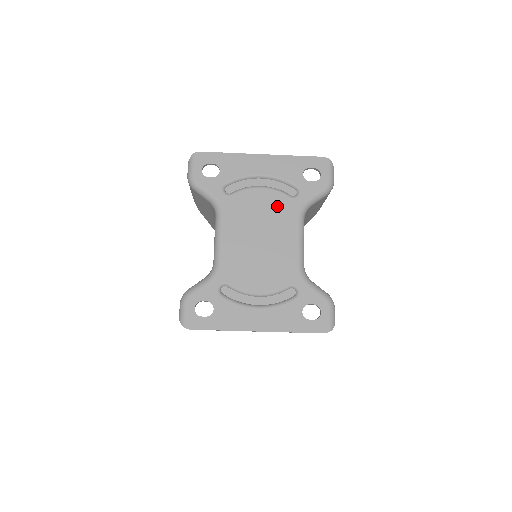
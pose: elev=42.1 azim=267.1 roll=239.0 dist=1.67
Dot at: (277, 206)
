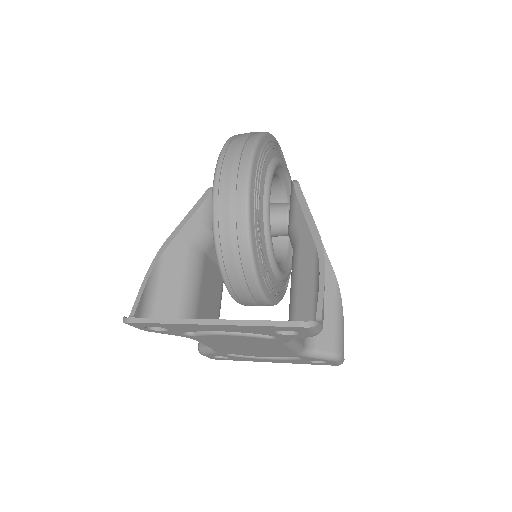
Dot at: (254, 341)
